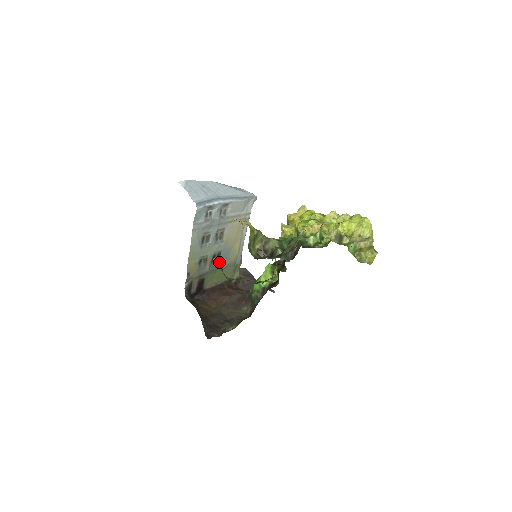
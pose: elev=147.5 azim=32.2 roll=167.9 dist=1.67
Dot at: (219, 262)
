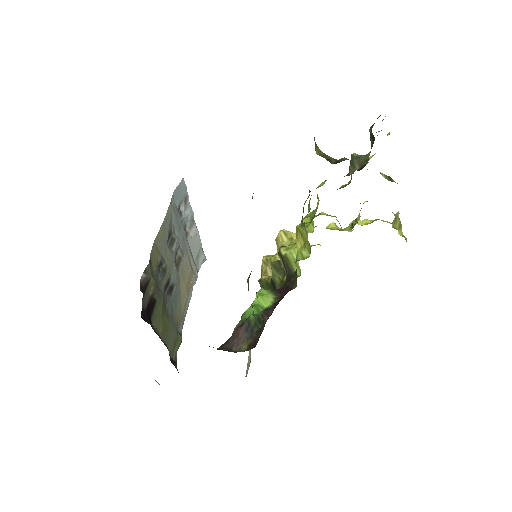
Dot at: occluded
